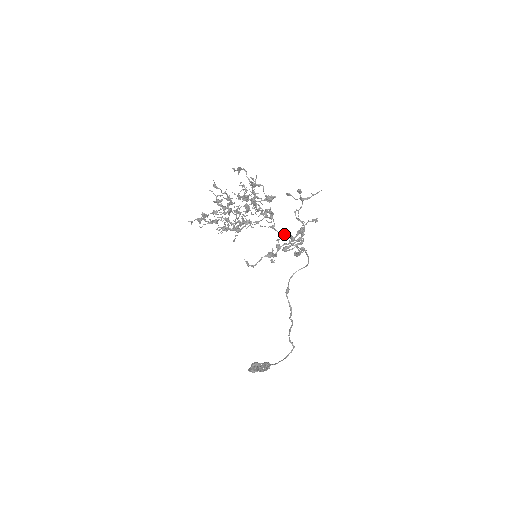
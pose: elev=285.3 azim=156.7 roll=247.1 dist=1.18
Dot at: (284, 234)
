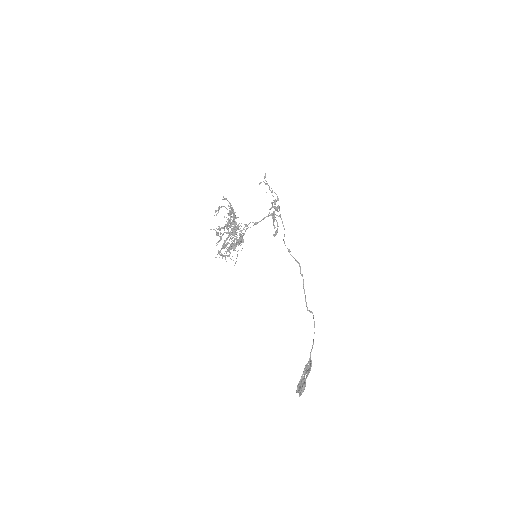
Dot at: occluded
